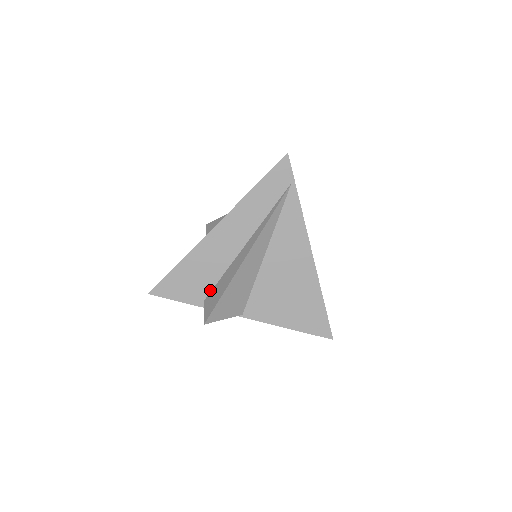
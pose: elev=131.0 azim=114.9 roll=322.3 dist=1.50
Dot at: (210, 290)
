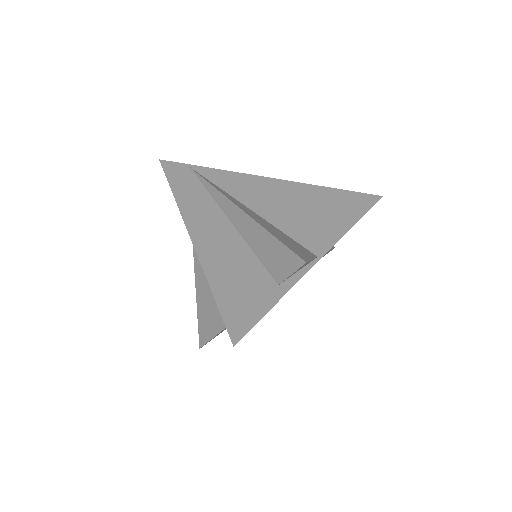
Dot at: (267, 274)
